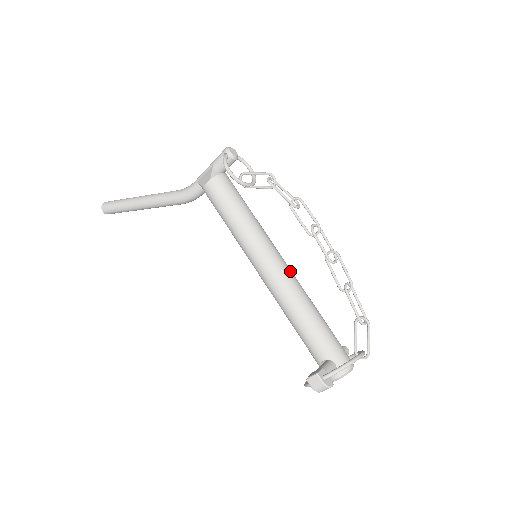
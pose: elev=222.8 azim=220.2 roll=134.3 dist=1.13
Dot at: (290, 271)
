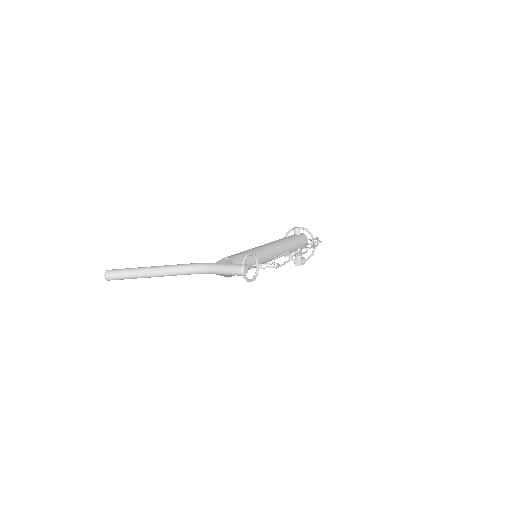
Dot at: (278, 250)
